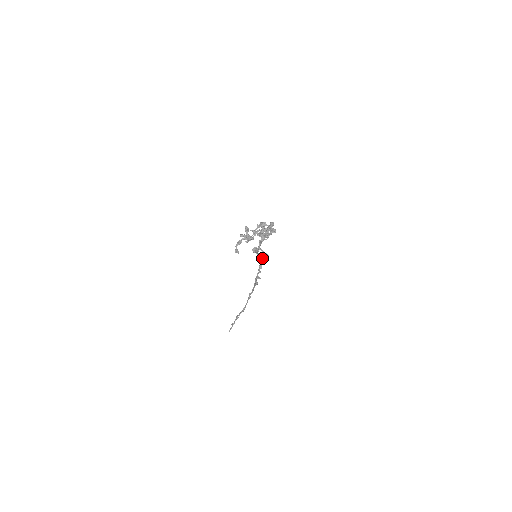
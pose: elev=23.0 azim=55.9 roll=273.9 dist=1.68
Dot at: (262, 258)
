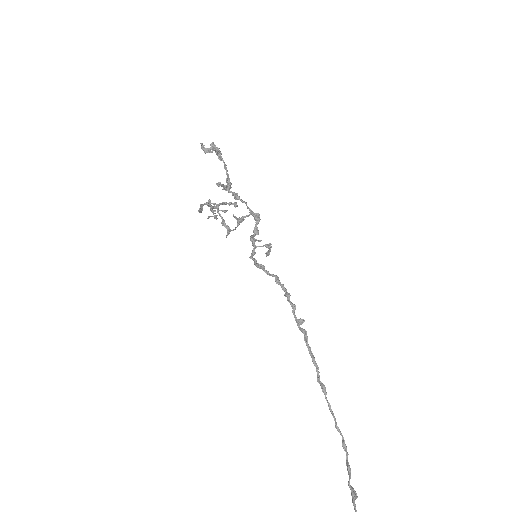
Dot at: (266, 255)
